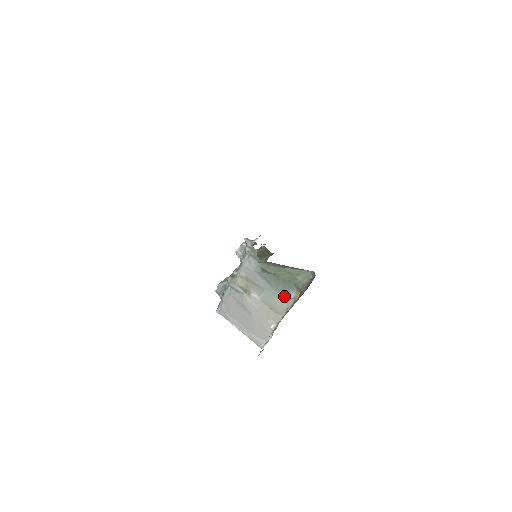
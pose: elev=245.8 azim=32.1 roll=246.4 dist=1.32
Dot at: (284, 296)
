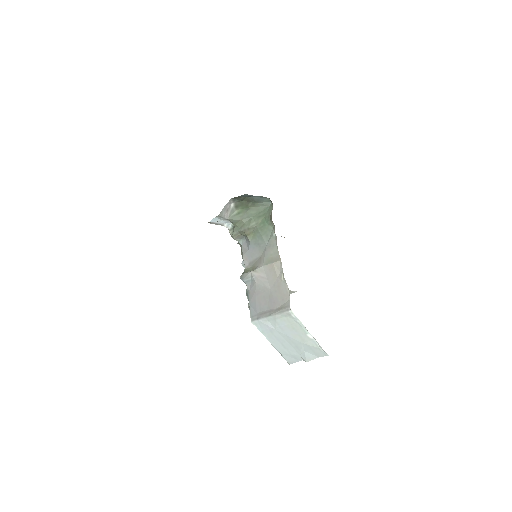
Dot at: (271, 242)
